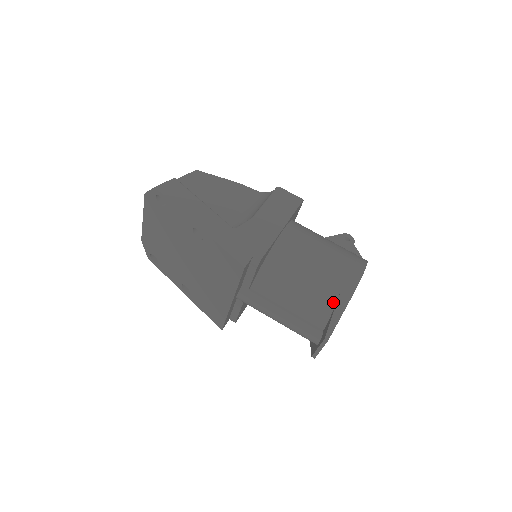
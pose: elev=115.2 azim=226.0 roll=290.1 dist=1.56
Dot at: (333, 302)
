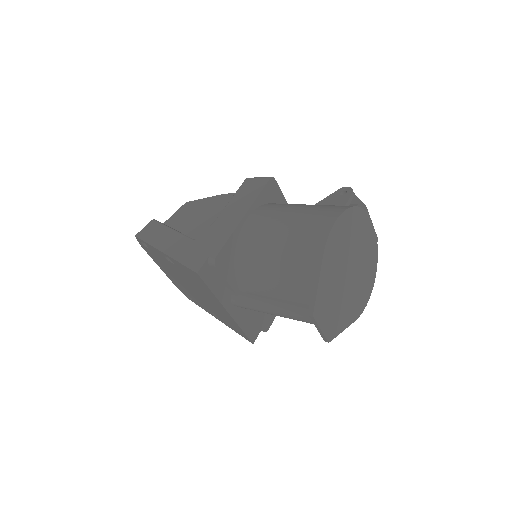
Dot at: (307, 271)
